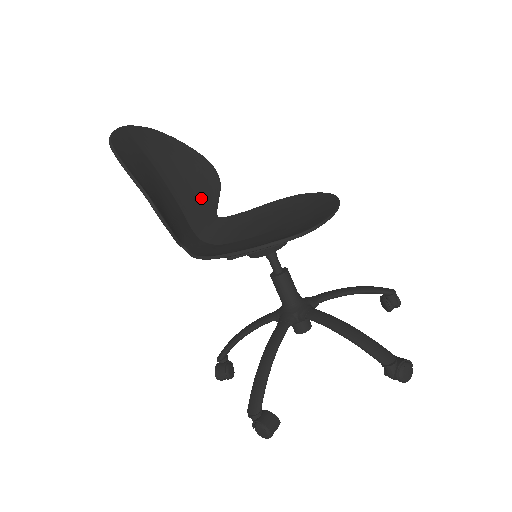
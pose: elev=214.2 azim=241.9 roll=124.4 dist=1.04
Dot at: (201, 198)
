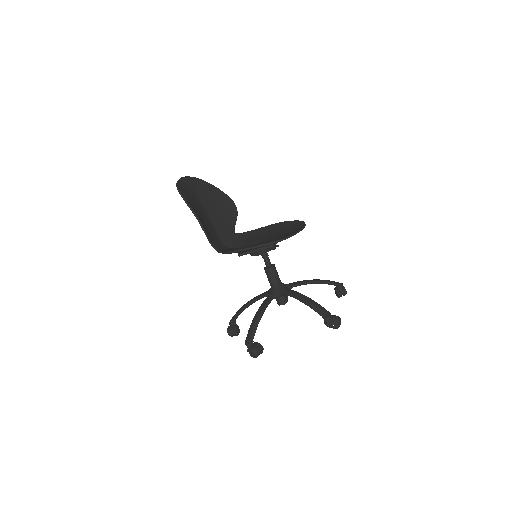
Dot at: (225, 221)
